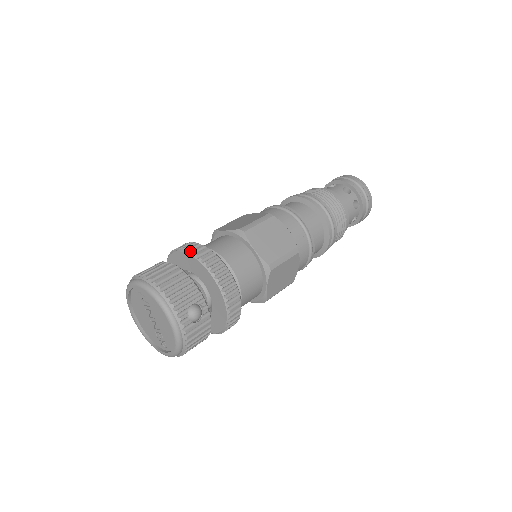
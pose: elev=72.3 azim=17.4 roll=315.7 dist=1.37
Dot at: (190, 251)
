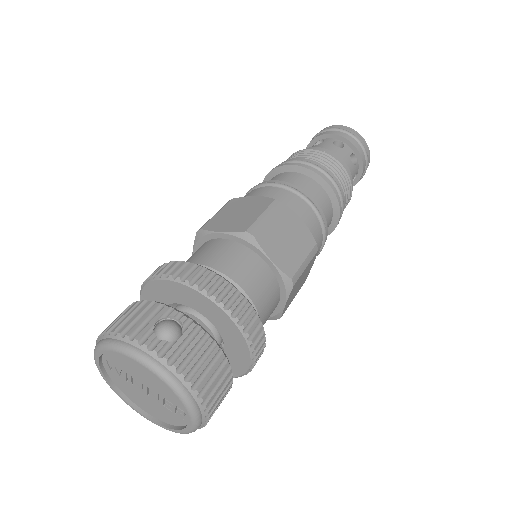
Dot at: occluded
